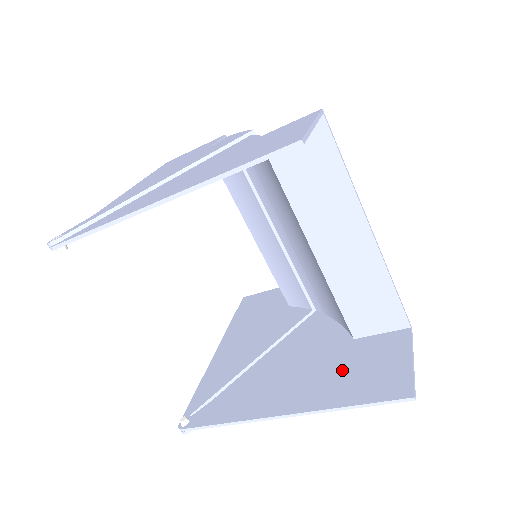
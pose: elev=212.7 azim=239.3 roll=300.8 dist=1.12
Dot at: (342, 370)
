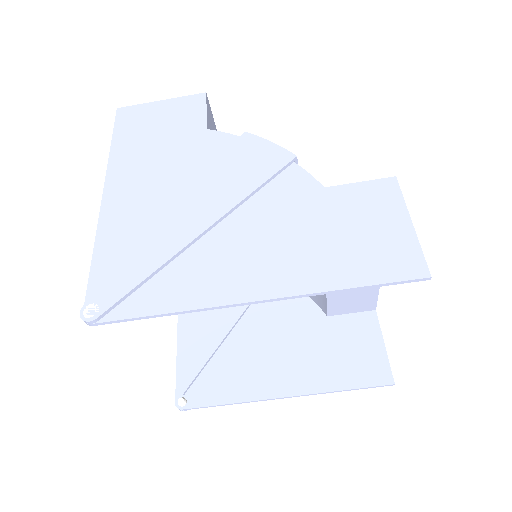
Dot at: (326, 351)
